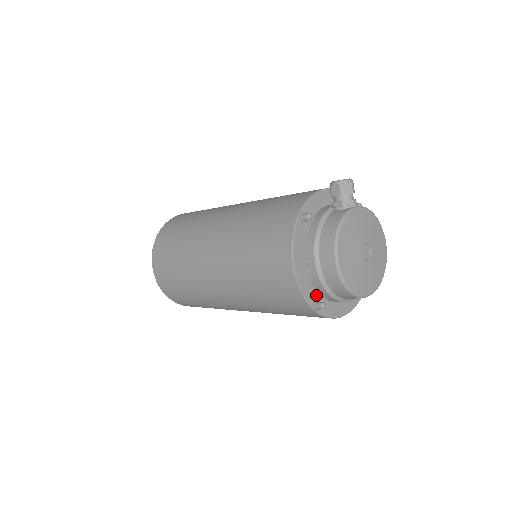
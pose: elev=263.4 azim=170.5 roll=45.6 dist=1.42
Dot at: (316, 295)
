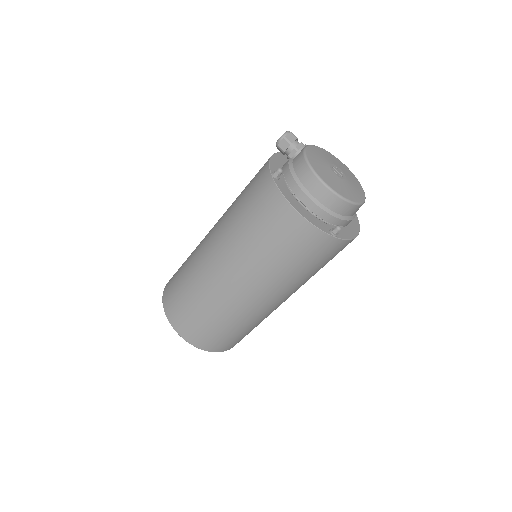
Dot at: (327, 226)
